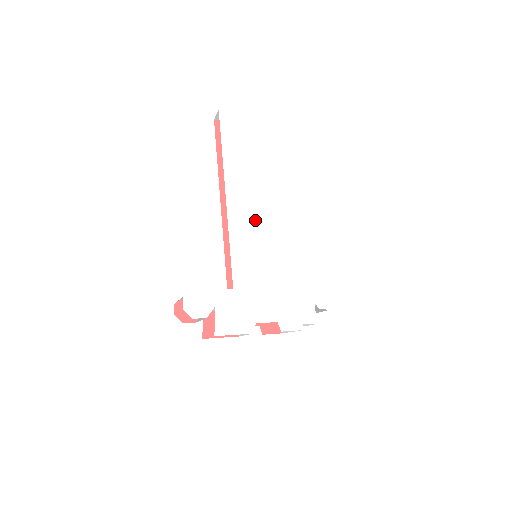
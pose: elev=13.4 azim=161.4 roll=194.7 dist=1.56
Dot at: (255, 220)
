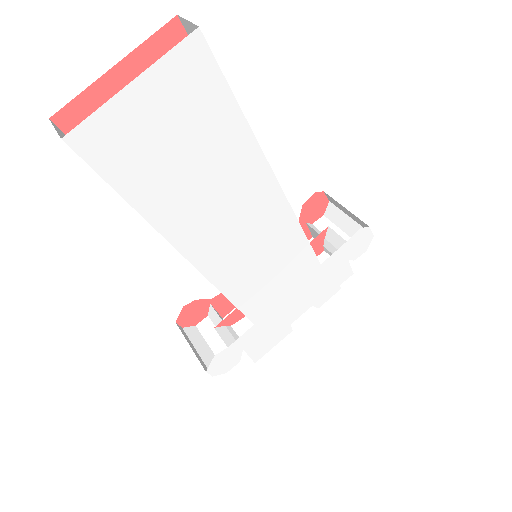
Dot at: (245, 249)
